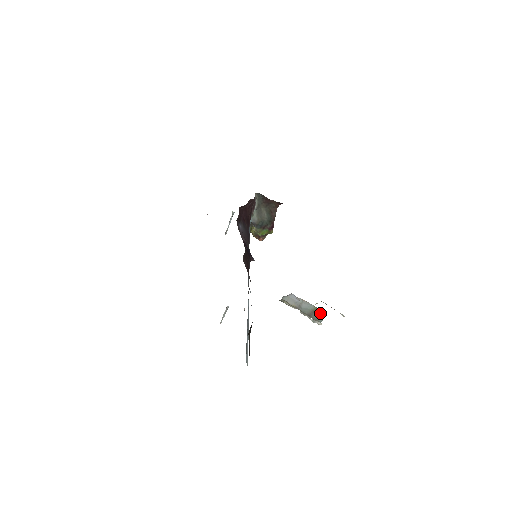
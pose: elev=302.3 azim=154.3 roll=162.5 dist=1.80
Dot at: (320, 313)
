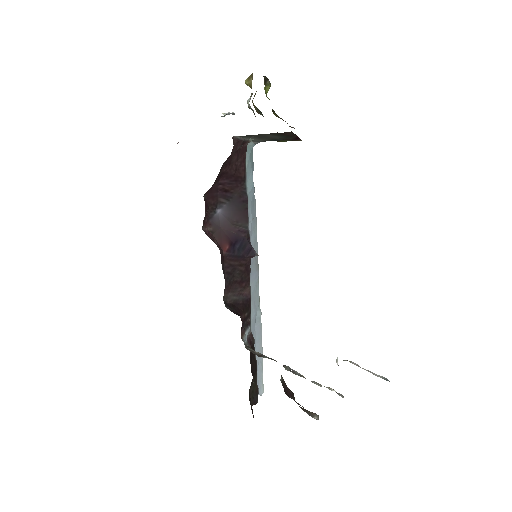
Dot at: occluded
